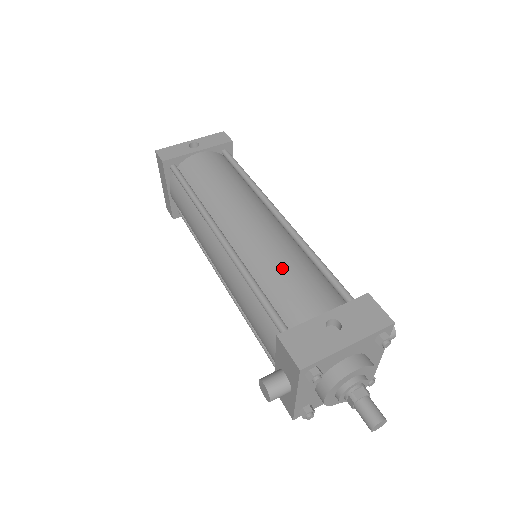
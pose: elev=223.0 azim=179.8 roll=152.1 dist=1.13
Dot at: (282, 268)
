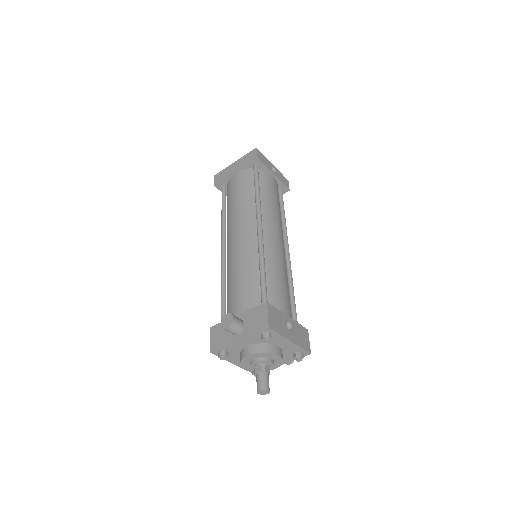
Dot at: (281, 276)
